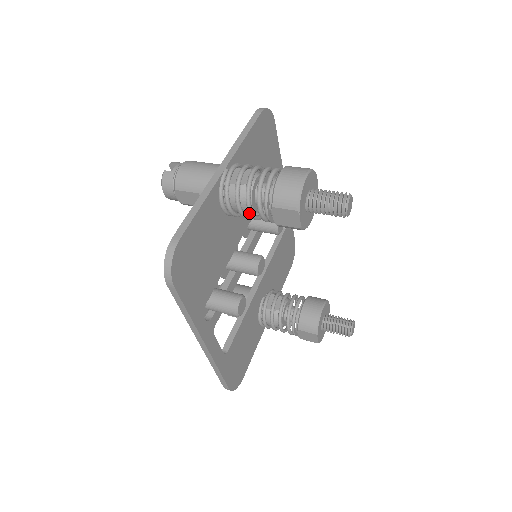
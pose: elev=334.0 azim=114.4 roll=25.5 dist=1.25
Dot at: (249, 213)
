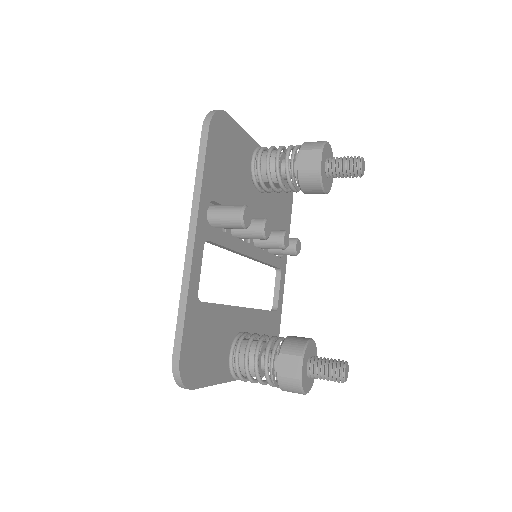
Dot at: (276, 163)
